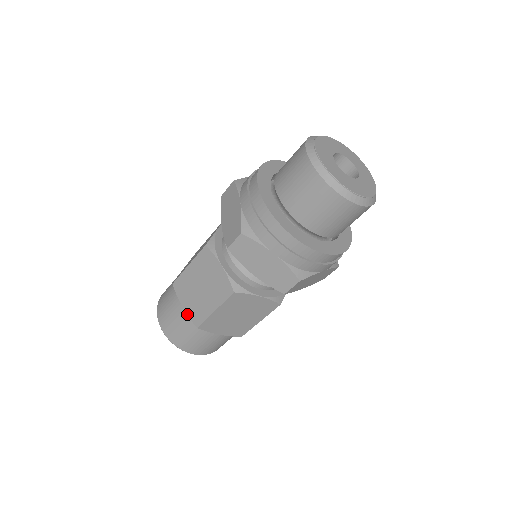
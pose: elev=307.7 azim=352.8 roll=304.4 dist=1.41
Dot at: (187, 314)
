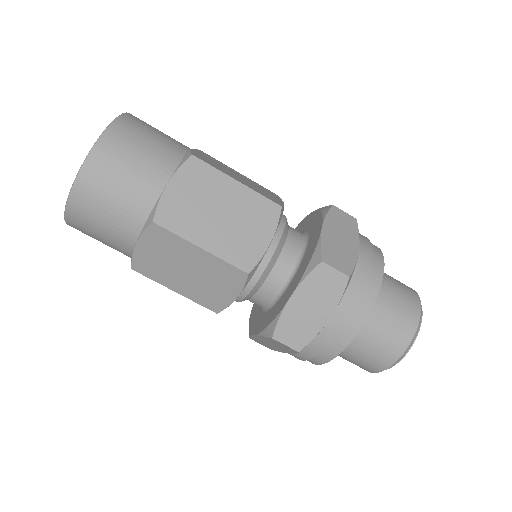
Dot at: (134, 252)
